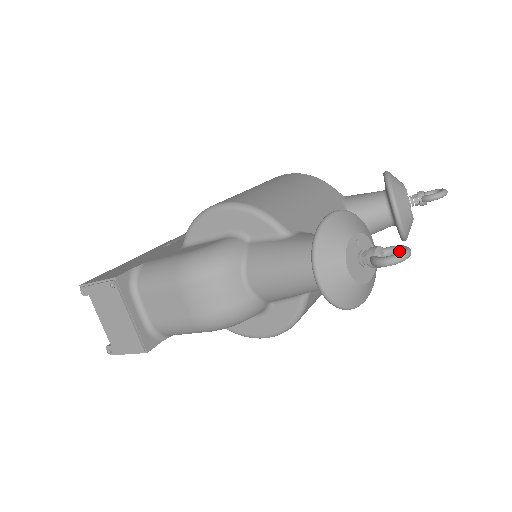
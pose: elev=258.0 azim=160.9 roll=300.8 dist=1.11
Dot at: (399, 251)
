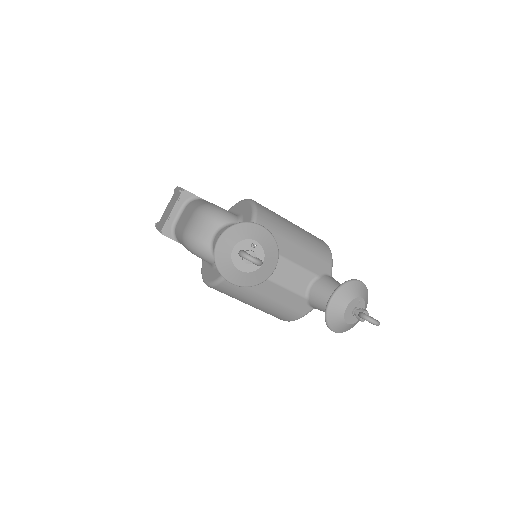
Dot at: occluded
